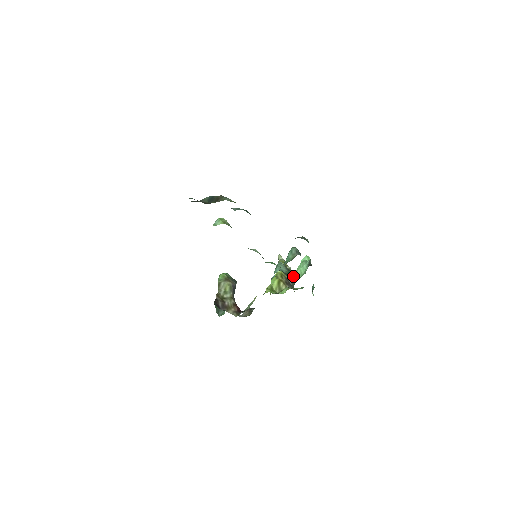
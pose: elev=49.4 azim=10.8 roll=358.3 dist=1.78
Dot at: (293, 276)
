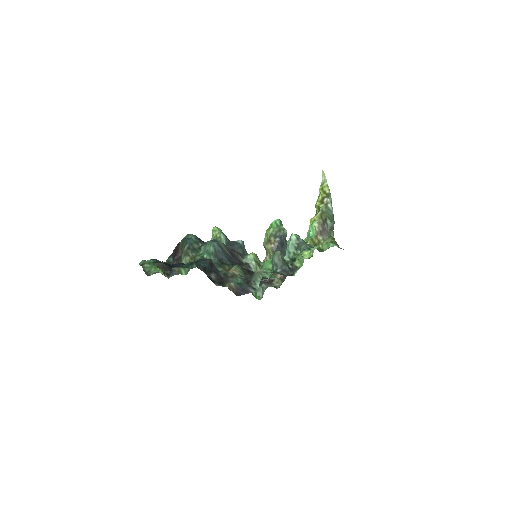
Dot at: (298, 262)
